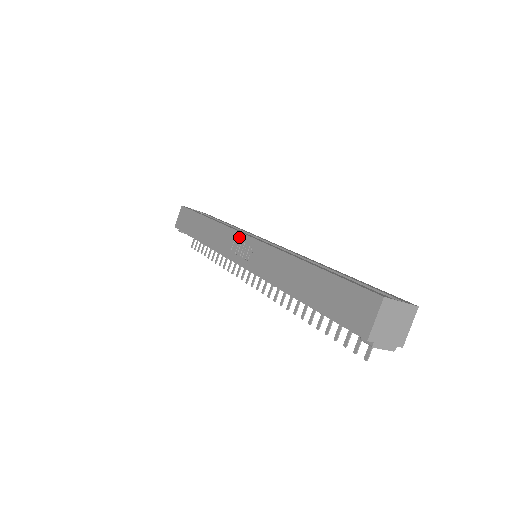
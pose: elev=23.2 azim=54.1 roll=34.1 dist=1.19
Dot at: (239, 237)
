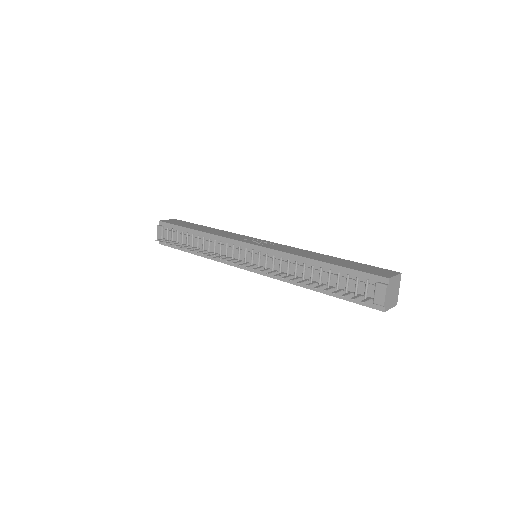
Dot at: (256, 239)
